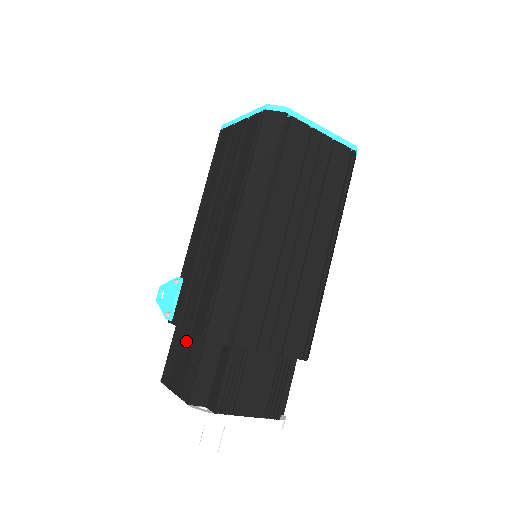
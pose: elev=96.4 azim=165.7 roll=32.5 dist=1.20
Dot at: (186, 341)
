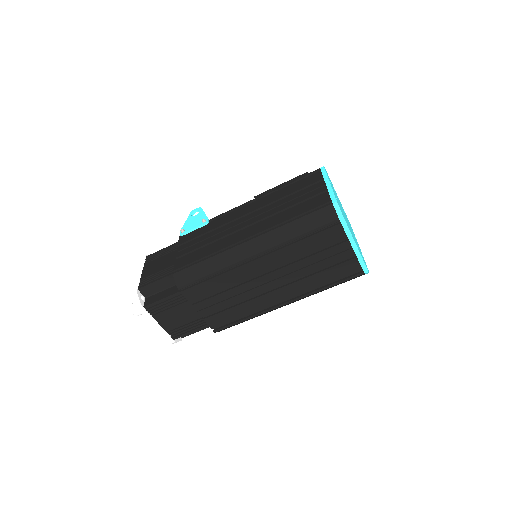
Dot at: (172, 257)
